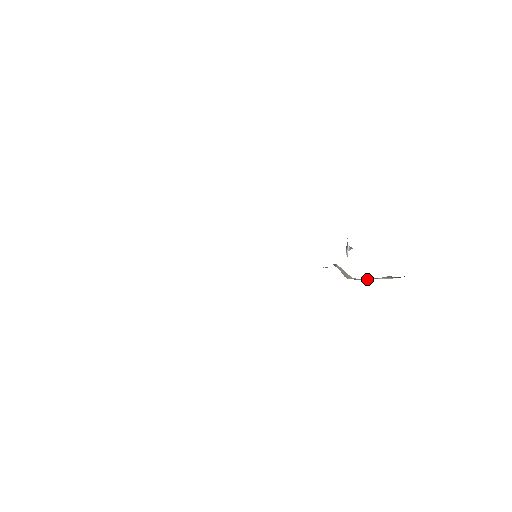
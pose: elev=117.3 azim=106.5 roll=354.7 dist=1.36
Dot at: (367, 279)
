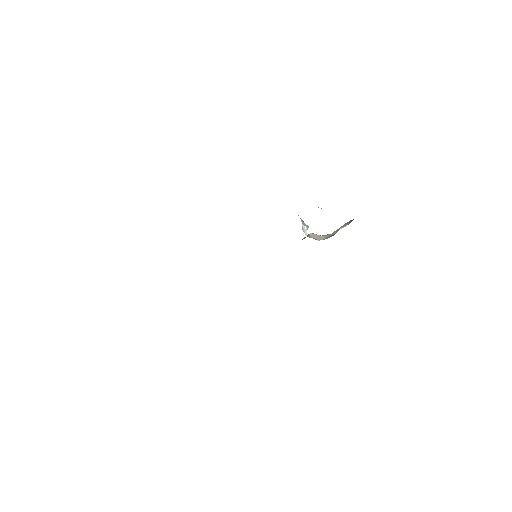
Dot at: (333, 234)
